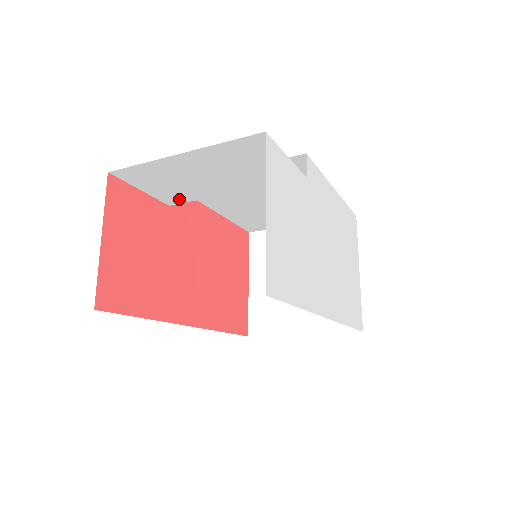
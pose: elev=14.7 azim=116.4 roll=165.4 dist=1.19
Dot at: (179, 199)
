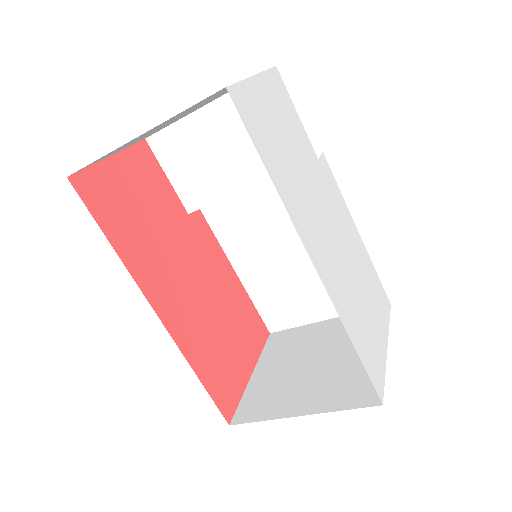
Dot at: (198, 200)
